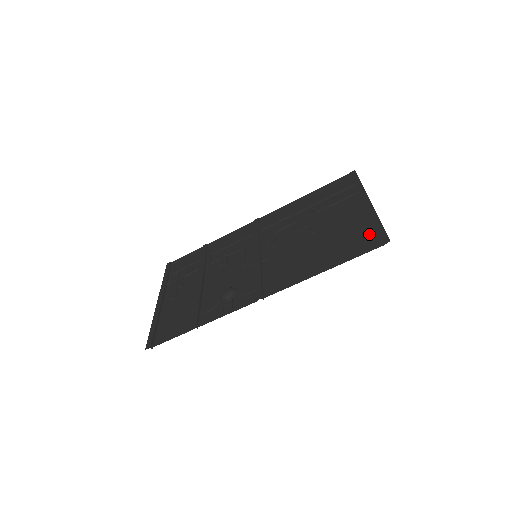
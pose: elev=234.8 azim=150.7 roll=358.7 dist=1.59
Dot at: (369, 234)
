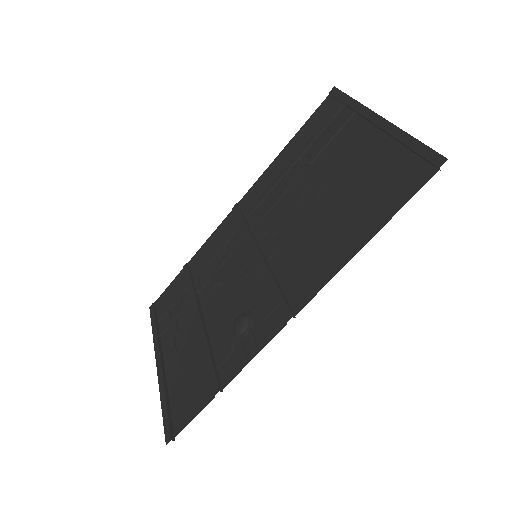
Dot at: (405, 162)
